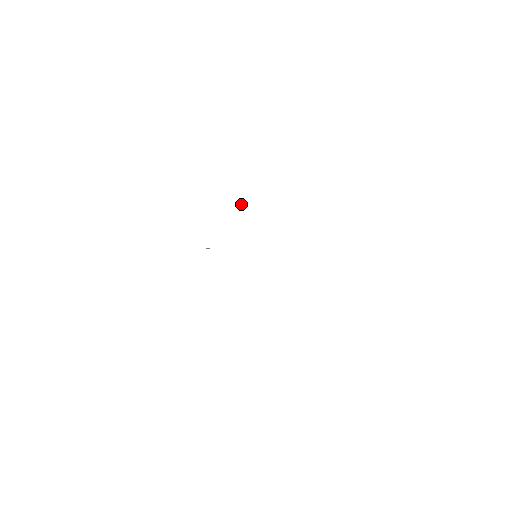
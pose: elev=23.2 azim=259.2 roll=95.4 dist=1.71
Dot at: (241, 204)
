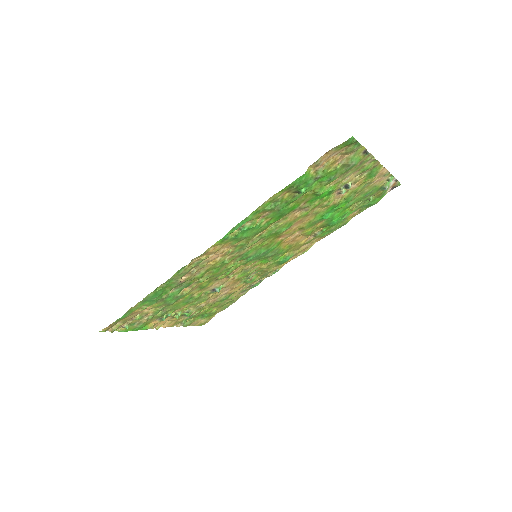
Dot at: (277, 270)
